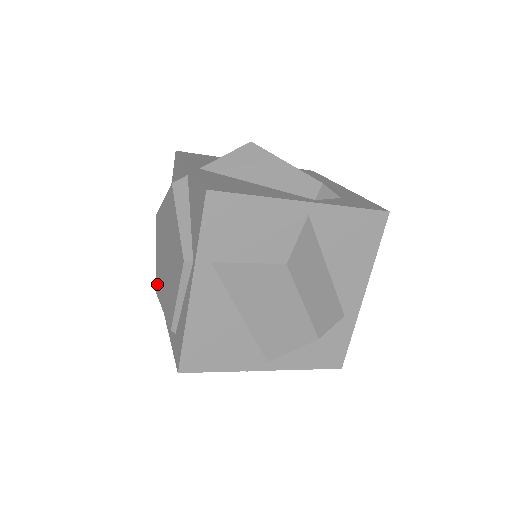
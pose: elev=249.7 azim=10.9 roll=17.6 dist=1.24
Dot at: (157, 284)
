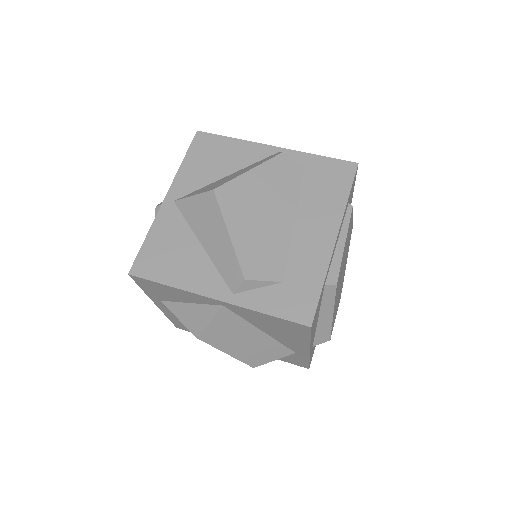
Dot at: occluded
